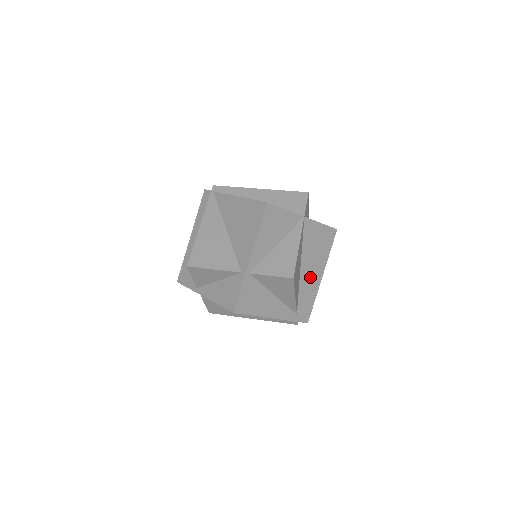
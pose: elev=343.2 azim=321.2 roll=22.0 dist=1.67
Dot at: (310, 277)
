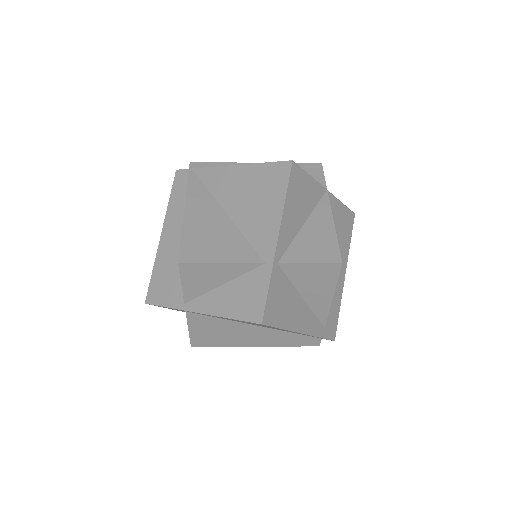
Dot at: occluded
